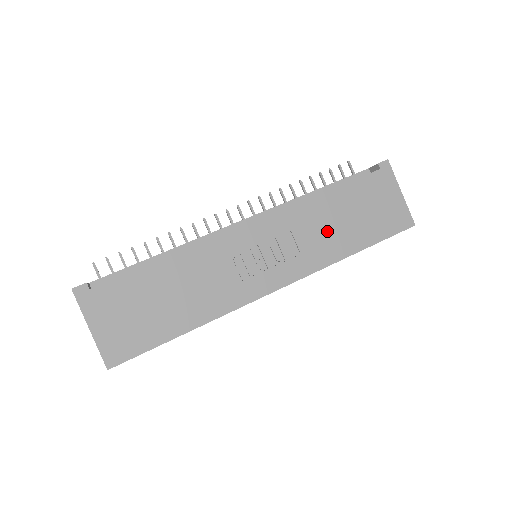
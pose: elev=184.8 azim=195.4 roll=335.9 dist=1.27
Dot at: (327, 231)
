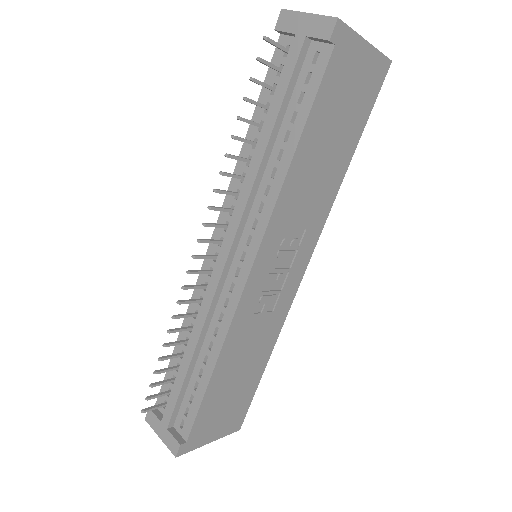
Dot at: (317, 183)
